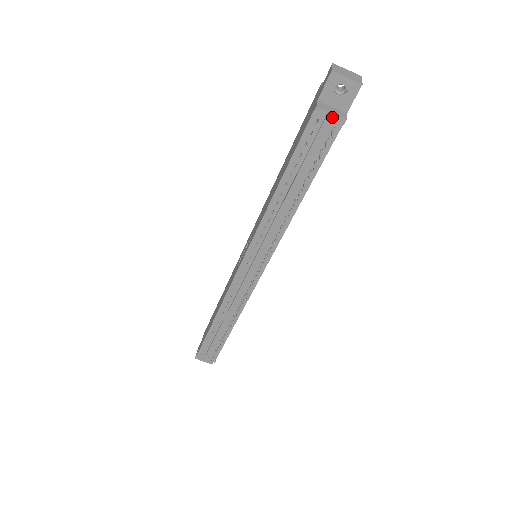
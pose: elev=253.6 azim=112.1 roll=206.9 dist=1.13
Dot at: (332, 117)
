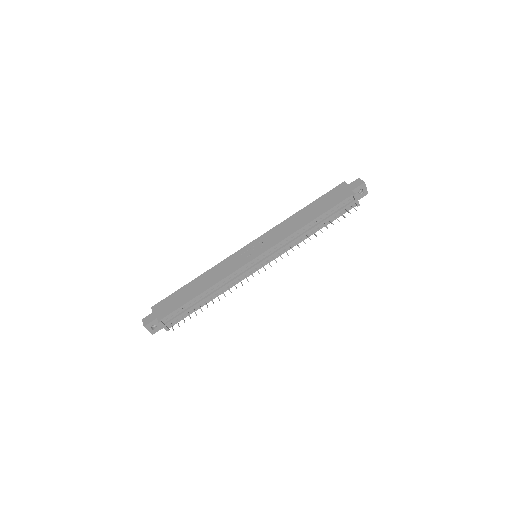
Dot at: (357, 201)
